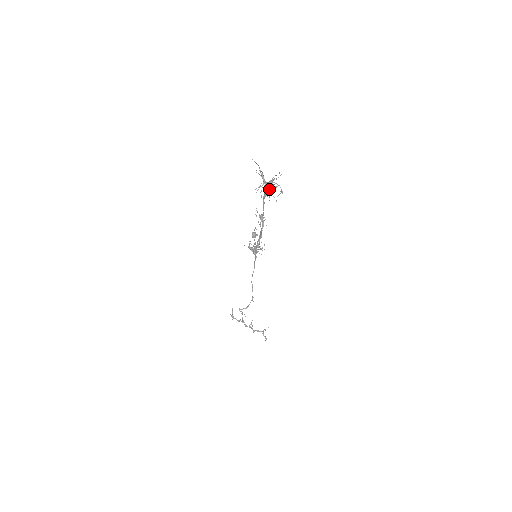
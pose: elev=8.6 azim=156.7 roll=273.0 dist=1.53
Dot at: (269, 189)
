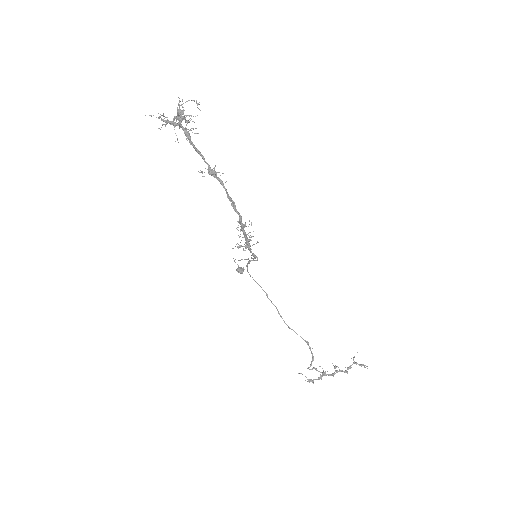
Dot at: occluded
